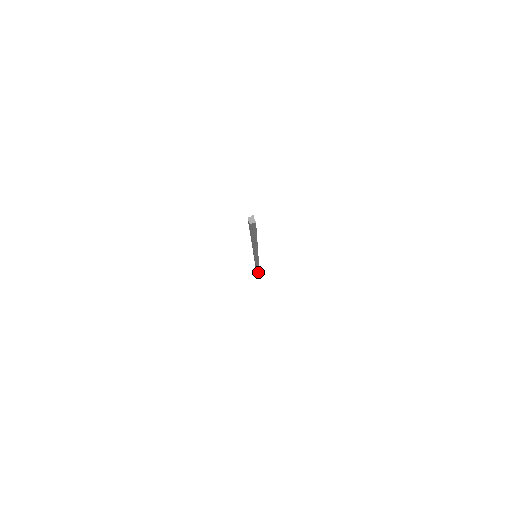
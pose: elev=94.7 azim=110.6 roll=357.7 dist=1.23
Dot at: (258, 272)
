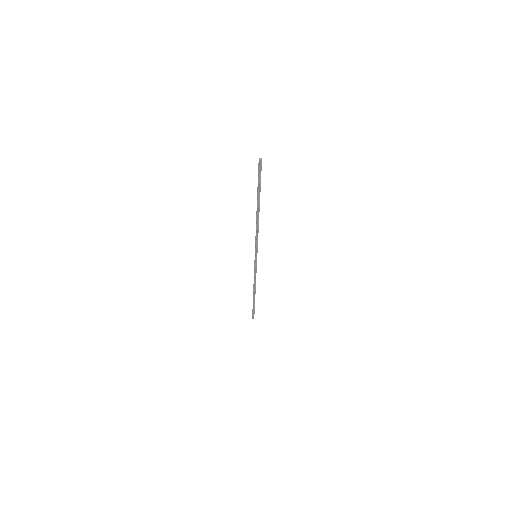
Dot at: (253, 318)
